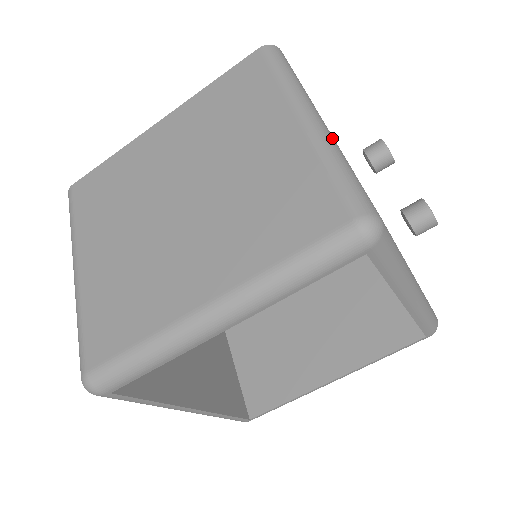
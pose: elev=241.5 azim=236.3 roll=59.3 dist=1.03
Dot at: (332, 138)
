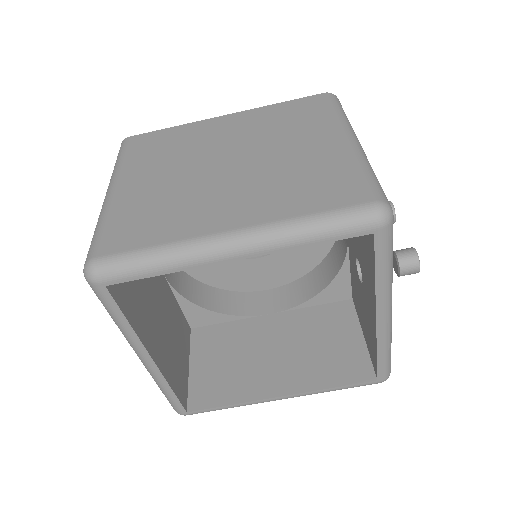
Dot at: occluded
